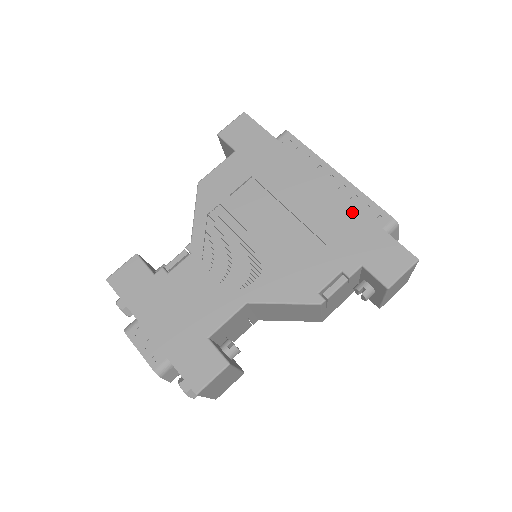
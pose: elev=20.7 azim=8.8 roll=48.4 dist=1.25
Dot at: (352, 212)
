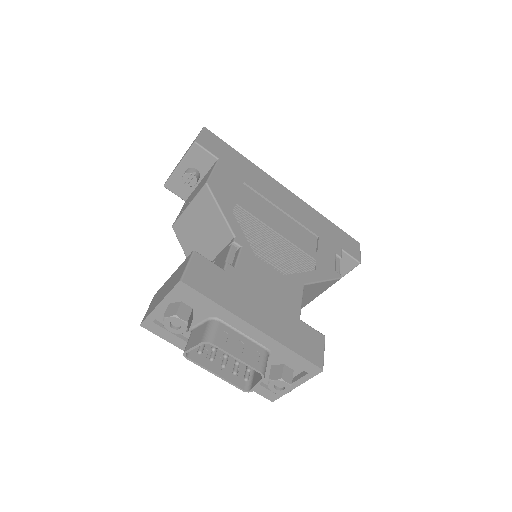
Dot at: (316, 214)
